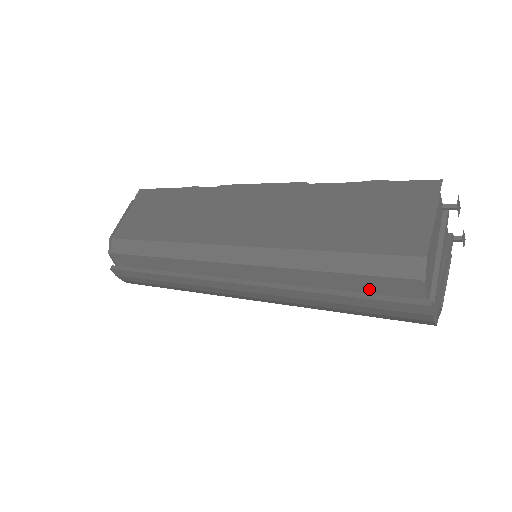
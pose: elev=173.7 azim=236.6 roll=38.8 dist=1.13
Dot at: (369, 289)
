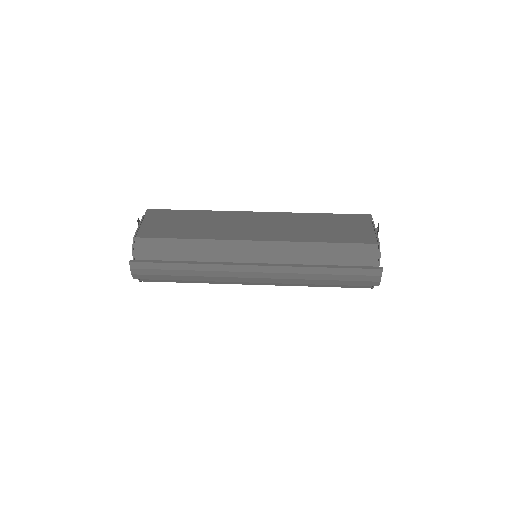
Dot at: (348, 264)
